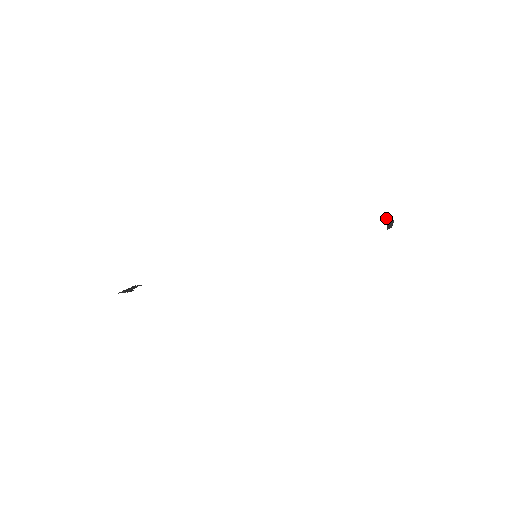
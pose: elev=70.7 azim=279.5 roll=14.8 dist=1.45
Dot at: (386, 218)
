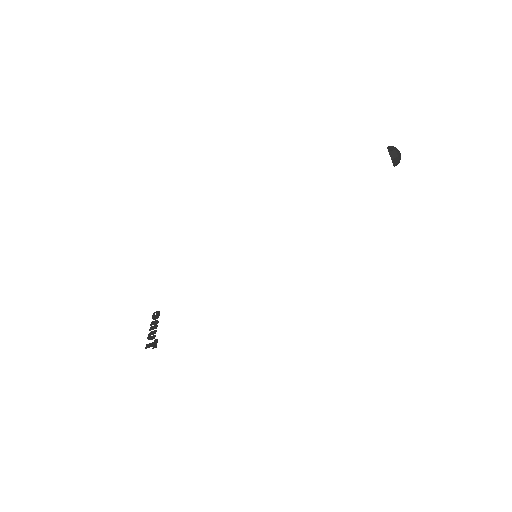
Dot at: occluded
